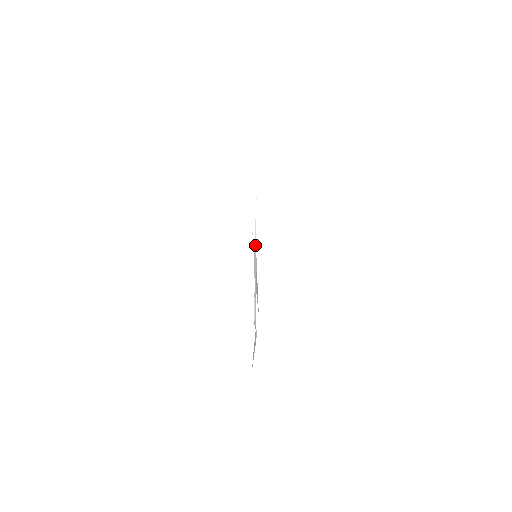
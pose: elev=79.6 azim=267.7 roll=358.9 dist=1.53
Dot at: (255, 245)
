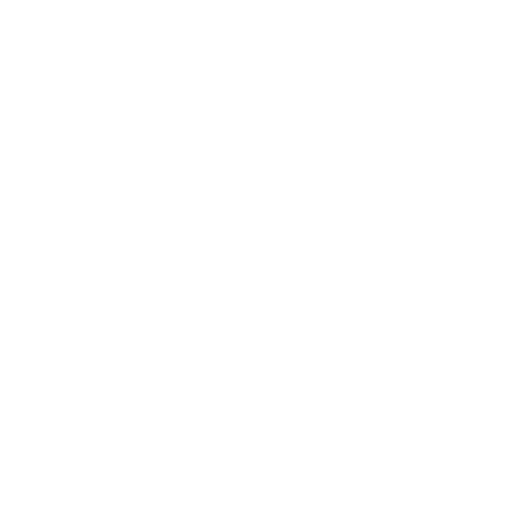
Dot at: occluded
